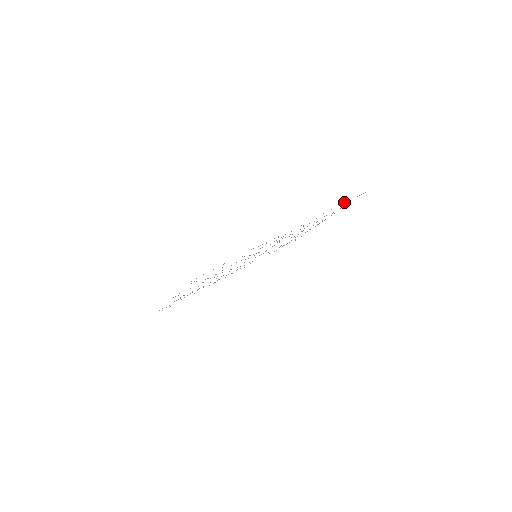
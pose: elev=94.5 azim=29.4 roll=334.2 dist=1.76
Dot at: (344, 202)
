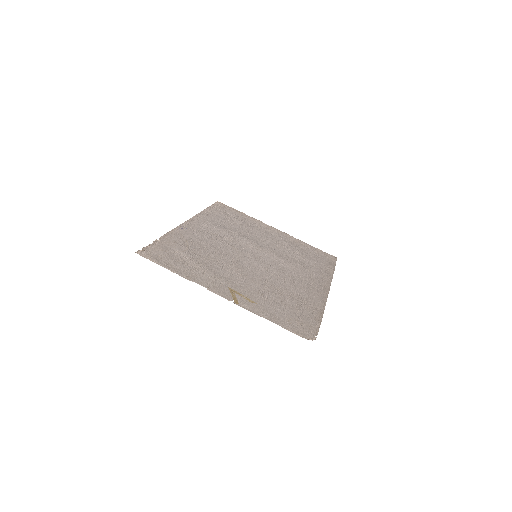
Dot at: occluded
